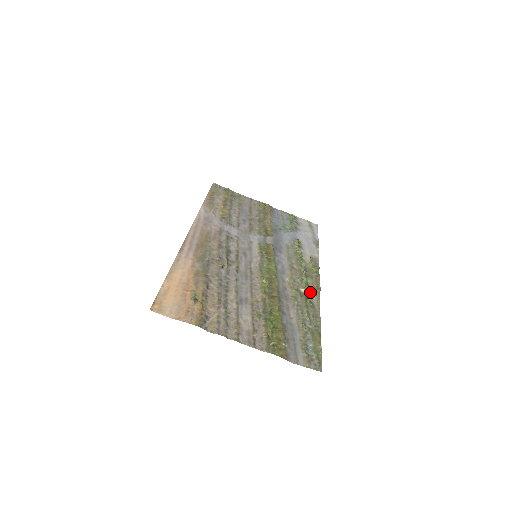
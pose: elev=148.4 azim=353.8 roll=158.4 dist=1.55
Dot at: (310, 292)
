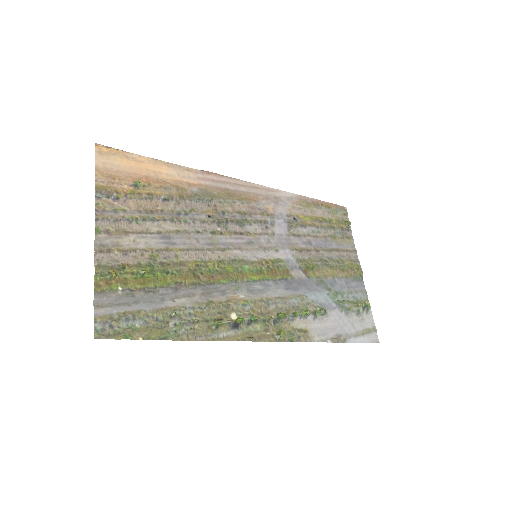
Dot at: (238, 327)
